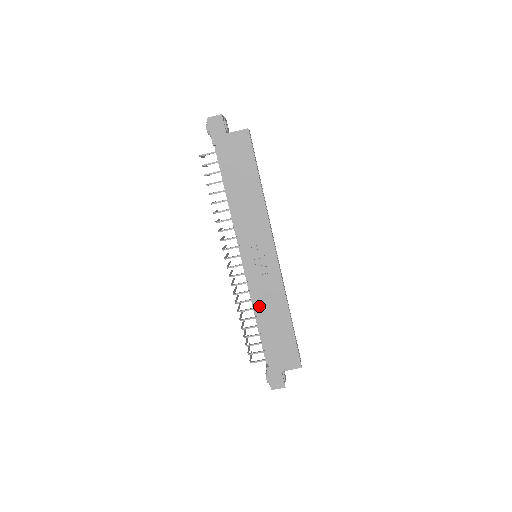
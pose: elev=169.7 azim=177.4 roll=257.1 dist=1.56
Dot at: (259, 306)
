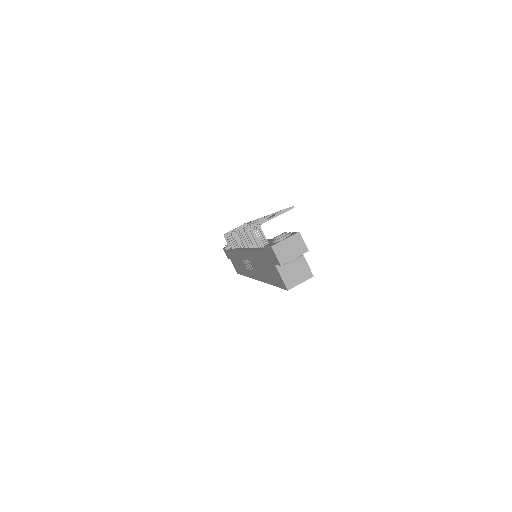
Dot at: (236, 254)
